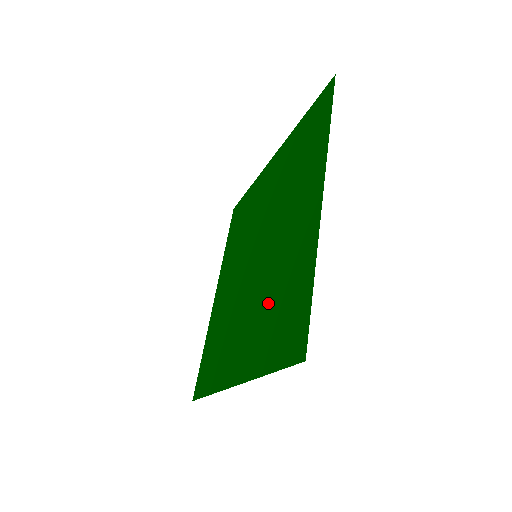
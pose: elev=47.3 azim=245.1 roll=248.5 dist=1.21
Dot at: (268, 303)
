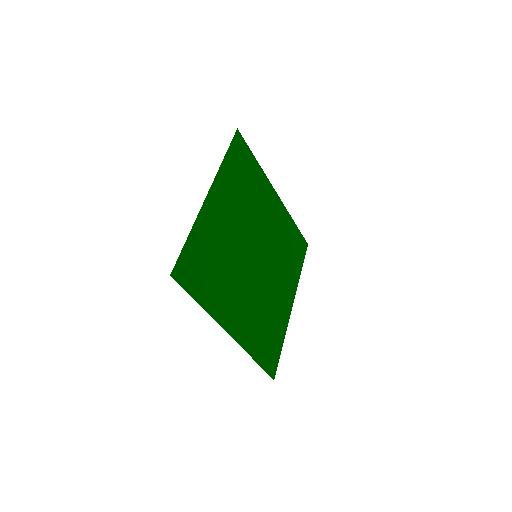
Dot at: (223, 271)
